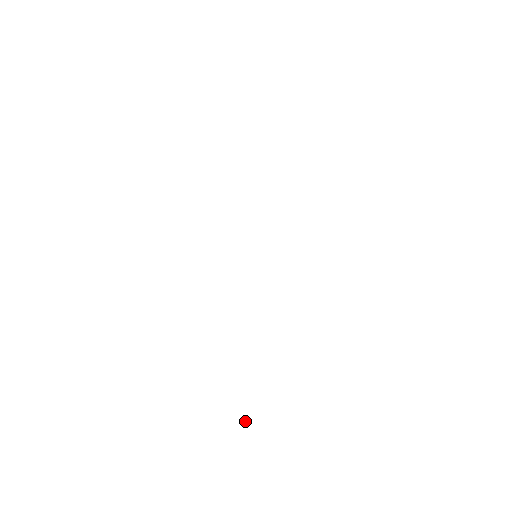
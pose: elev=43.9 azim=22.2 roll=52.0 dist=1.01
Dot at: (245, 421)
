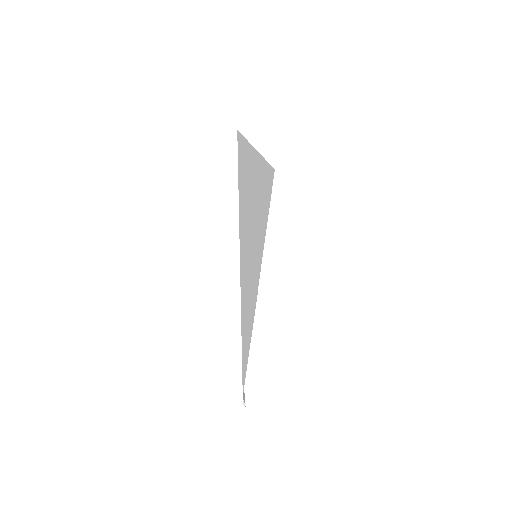
Dot at: occluded
